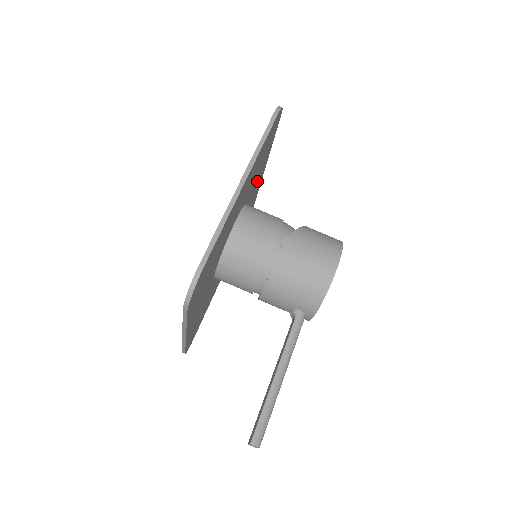
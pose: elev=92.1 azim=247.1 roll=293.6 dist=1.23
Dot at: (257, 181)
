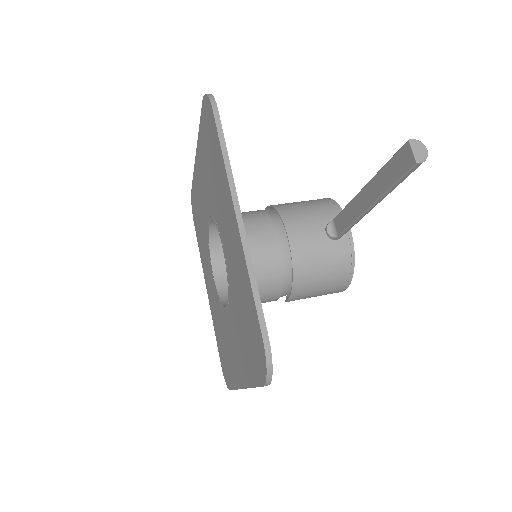
Dot at: occluded
